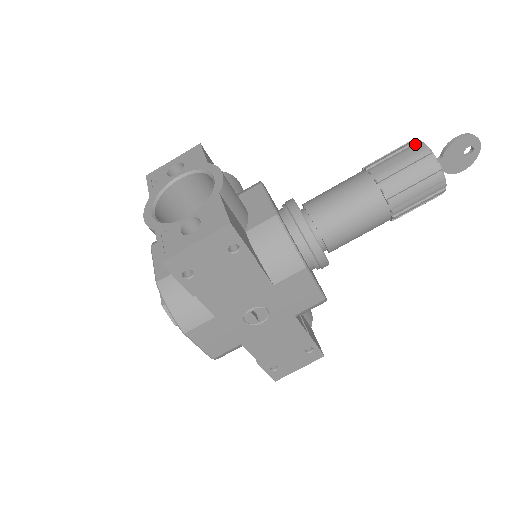
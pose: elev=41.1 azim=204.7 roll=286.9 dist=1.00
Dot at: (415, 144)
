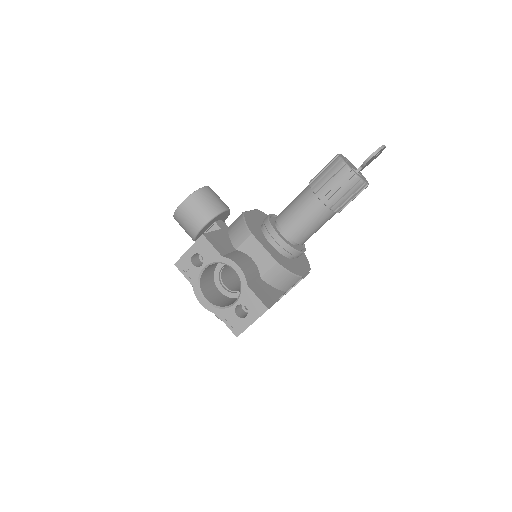
Dot at: (344, 169)
